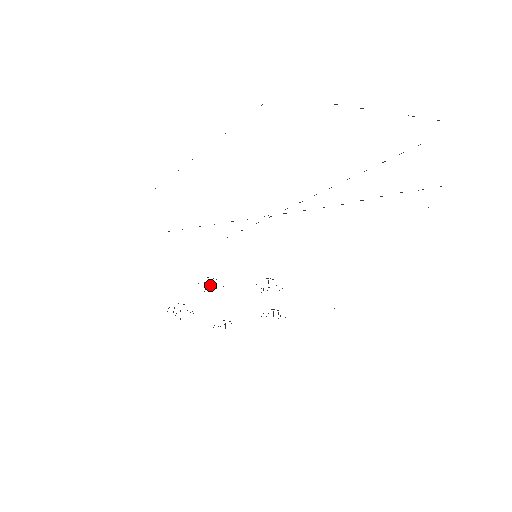
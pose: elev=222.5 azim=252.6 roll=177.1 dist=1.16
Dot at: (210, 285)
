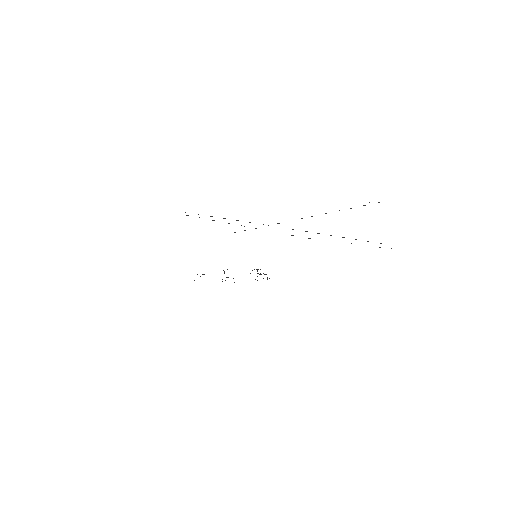
Dot at: occluded
